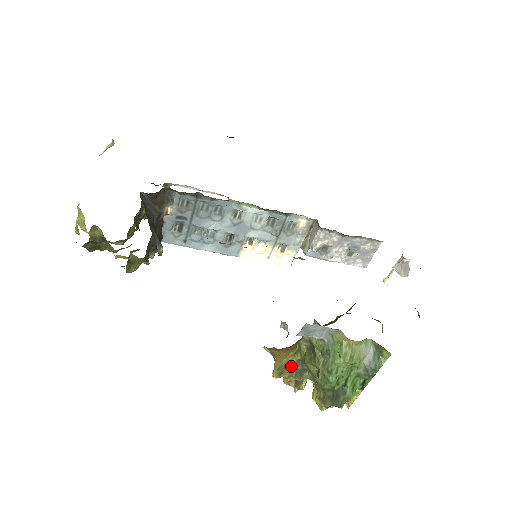
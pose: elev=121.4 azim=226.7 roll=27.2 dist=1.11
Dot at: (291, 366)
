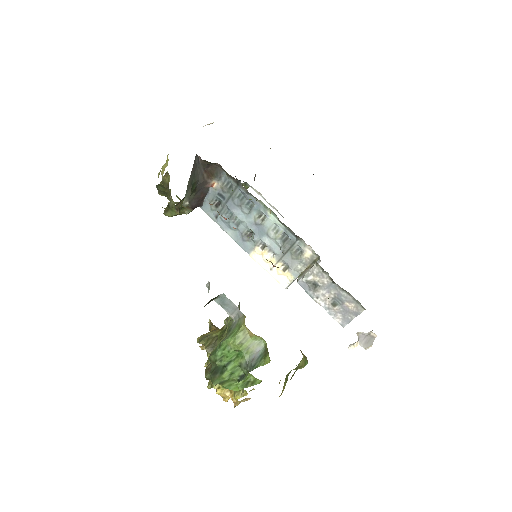
Dot at: (210, 338)
